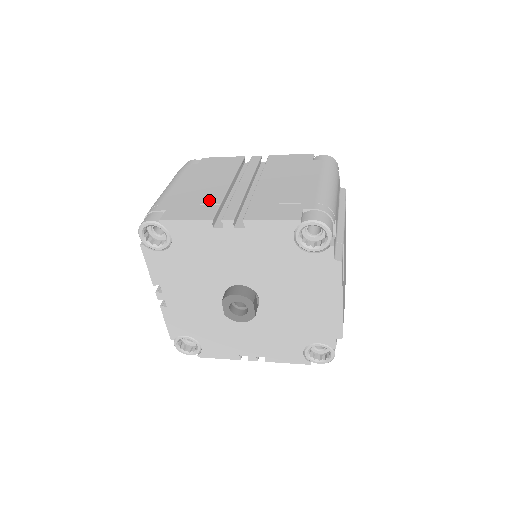
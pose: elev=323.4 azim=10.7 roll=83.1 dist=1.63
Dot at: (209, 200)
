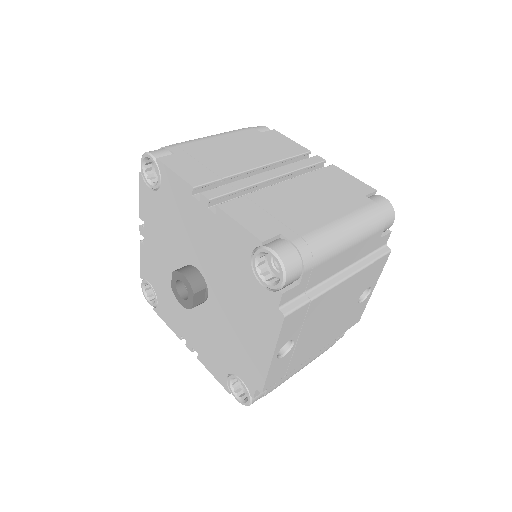
Dot at: (219, 168)
